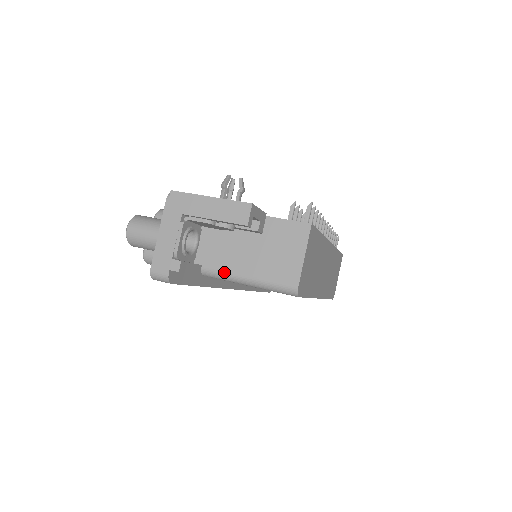
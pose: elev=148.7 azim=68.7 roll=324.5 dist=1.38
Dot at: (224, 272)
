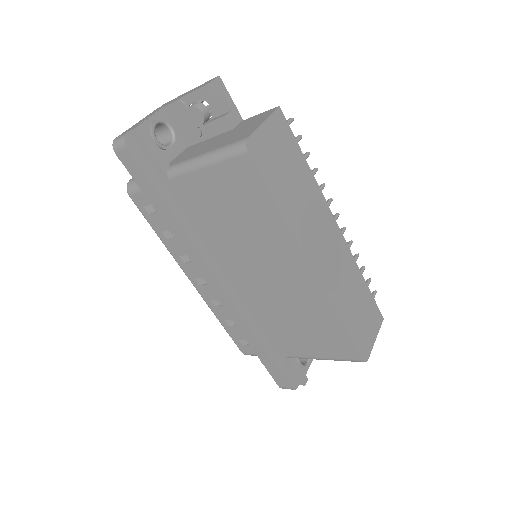
Dot at: (186, 160)
